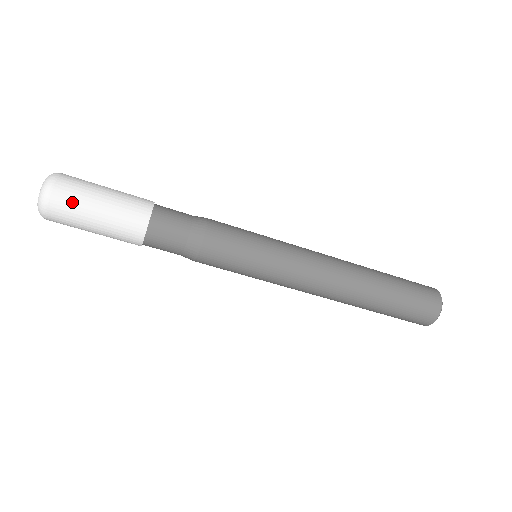
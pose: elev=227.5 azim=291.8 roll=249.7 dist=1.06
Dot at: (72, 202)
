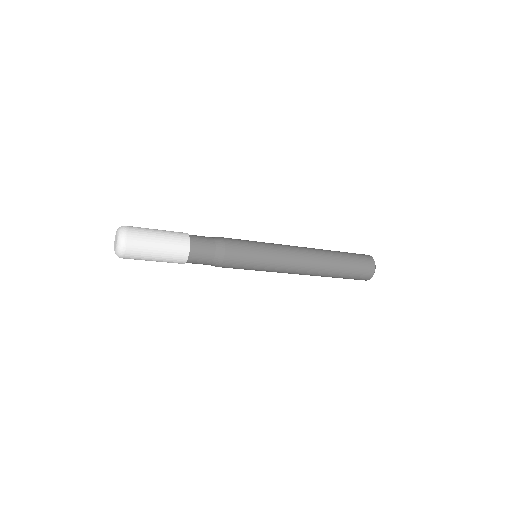
Dot at: (140, 247)
